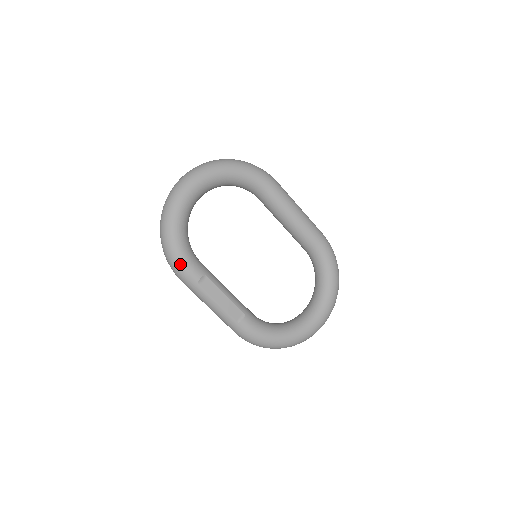
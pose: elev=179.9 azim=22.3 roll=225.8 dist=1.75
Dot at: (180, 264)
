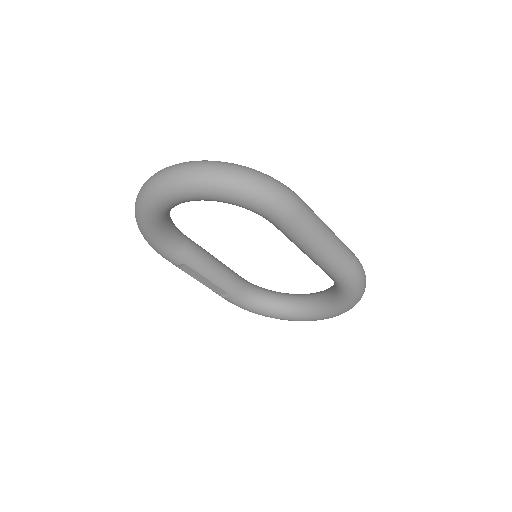
Dot at: (156, 251)
